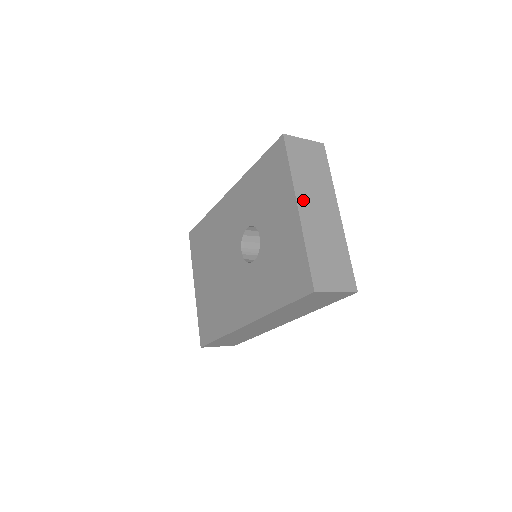
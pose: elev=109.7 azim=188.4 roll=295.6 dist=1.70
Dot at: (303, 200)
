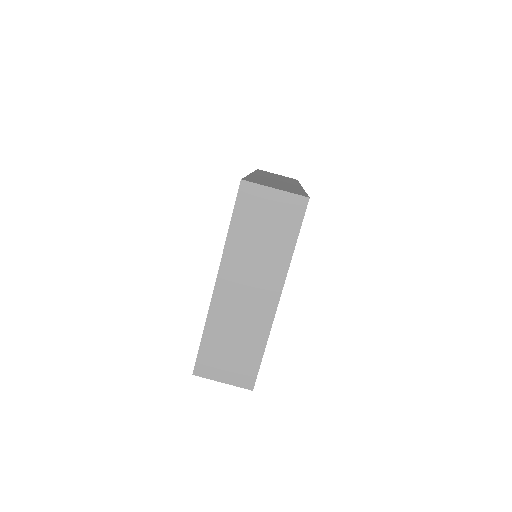
Dot at: (228, 274)
